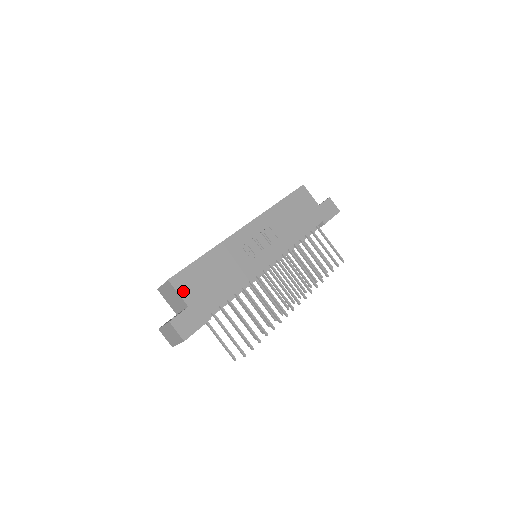
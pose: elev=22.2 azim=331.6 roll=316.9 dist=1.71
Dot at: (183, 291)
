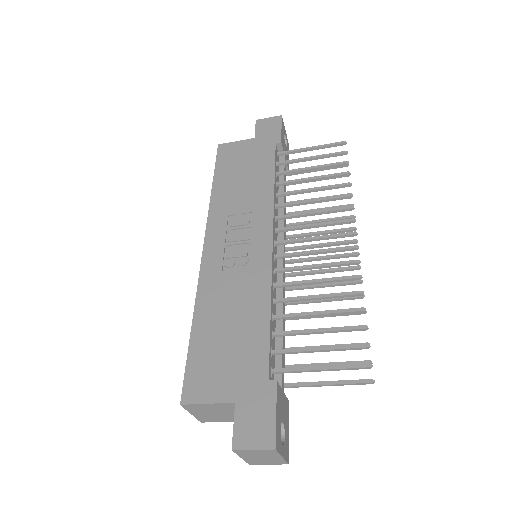
Dot at: (210, 394)
